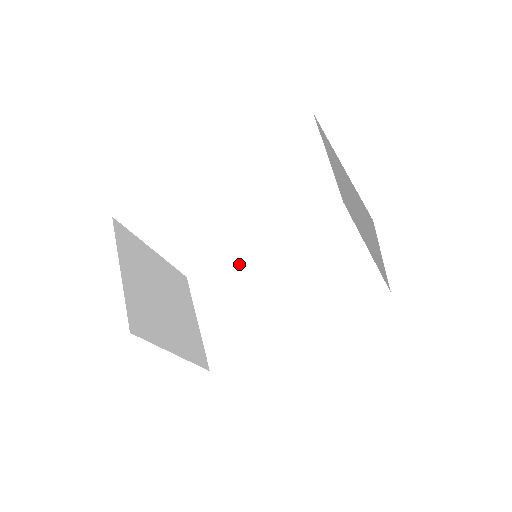
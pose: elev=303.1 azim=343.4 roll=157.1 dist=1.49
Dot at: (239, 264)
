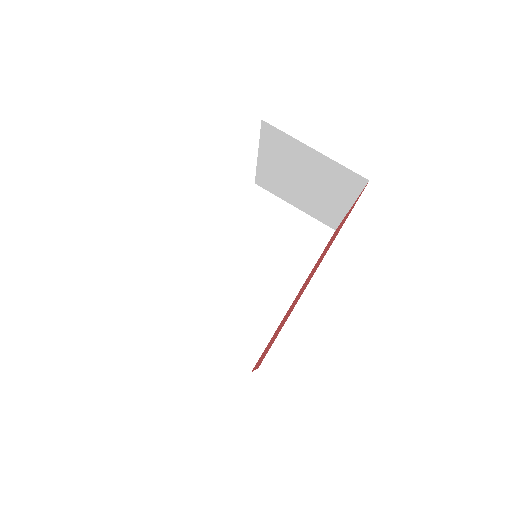
Dot at: (206, 277)
